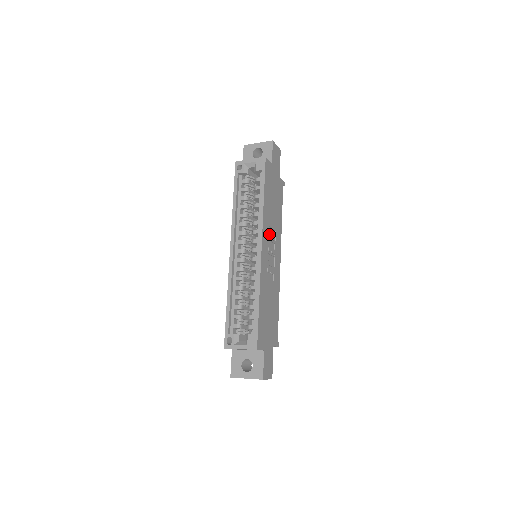
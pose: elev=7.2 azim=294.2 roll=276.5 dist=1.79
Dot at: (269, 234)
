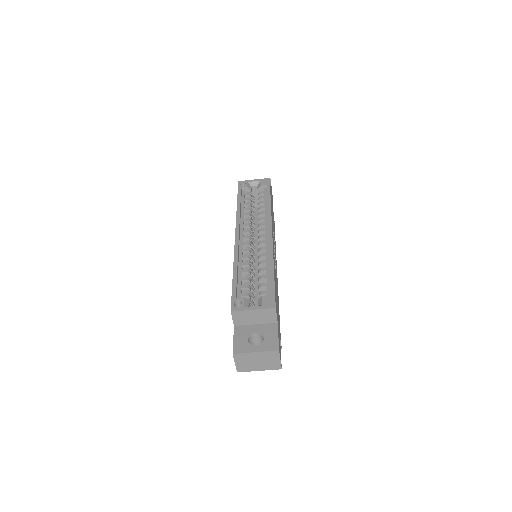
Dot at: (273, 234)
